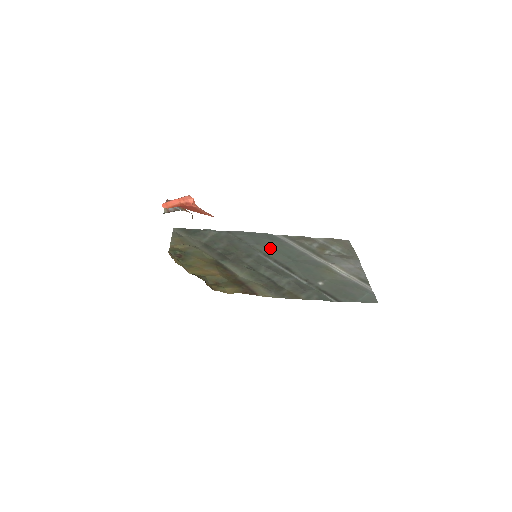
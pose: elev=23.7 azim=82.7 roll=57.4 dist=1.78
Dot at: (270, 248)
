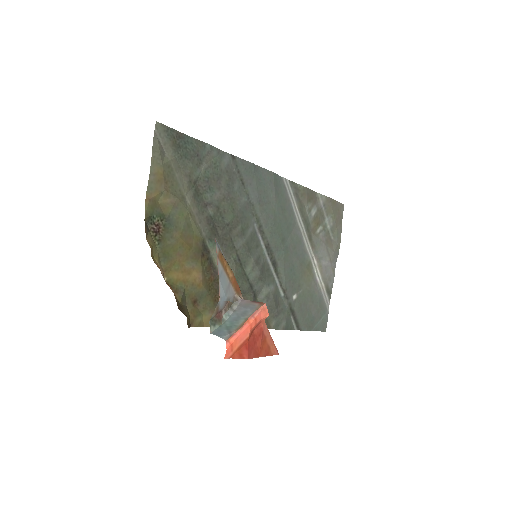
Dot at: (271, 217)
